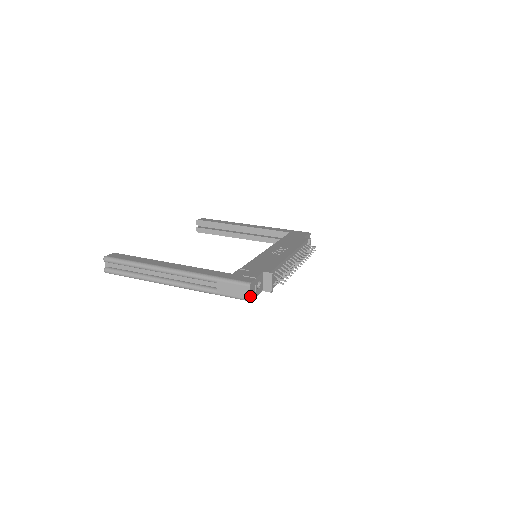
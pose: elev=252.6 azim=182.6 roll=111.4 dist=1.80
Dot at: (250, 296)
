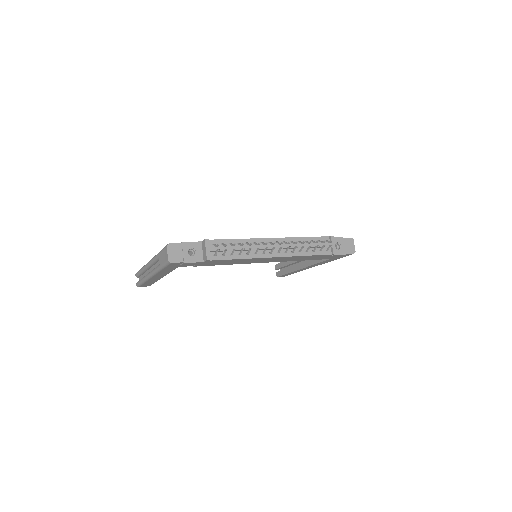
Dot at: (171, 257)
